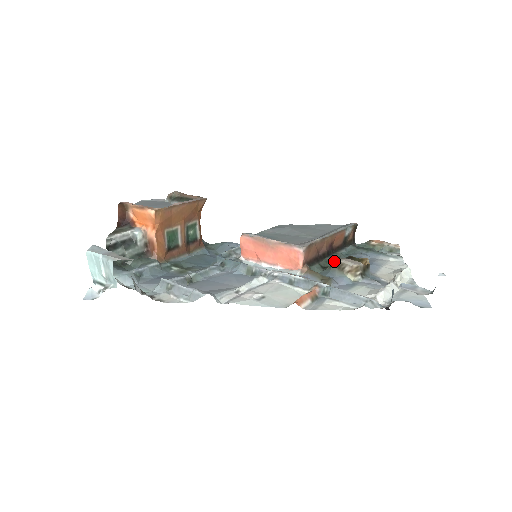
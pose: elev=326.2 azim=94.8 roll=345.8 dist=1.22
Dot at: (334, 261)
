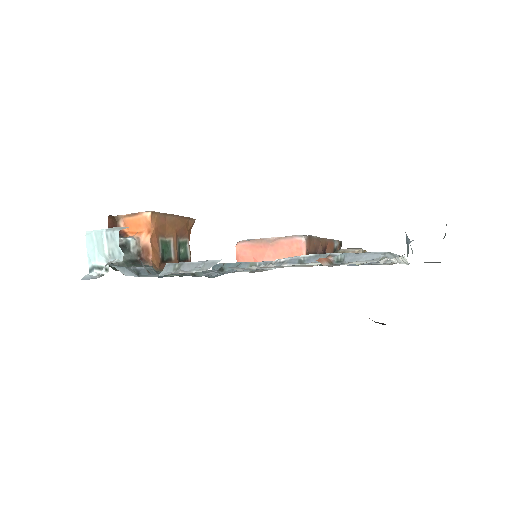
Dot at: occluded
